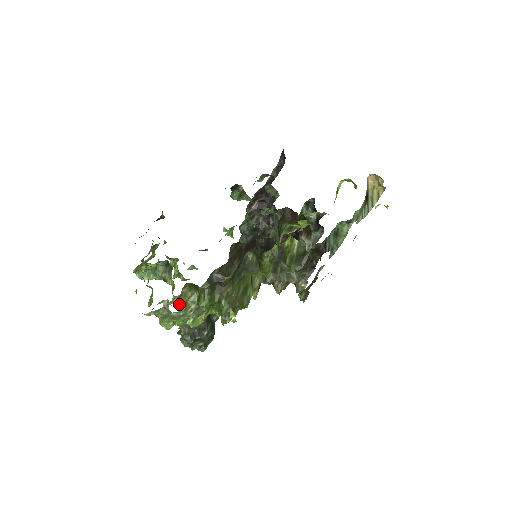
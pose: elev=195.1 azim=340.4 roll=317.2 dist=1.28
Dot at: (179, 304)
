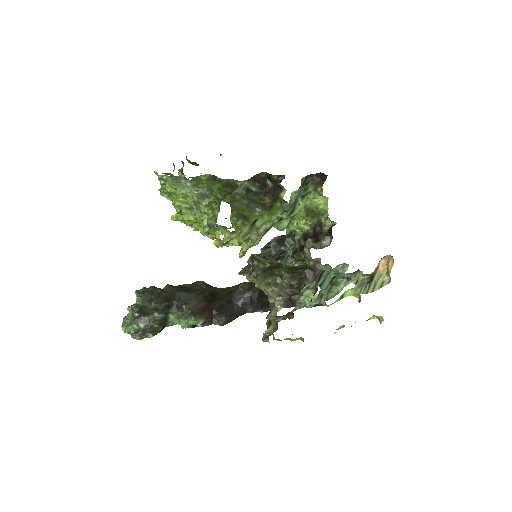
Dot at: (193, 179)
